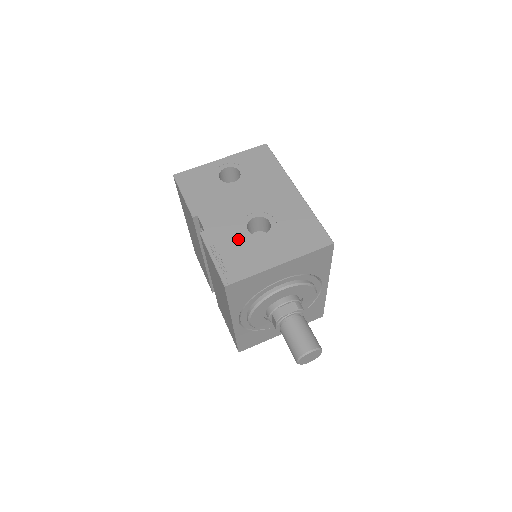
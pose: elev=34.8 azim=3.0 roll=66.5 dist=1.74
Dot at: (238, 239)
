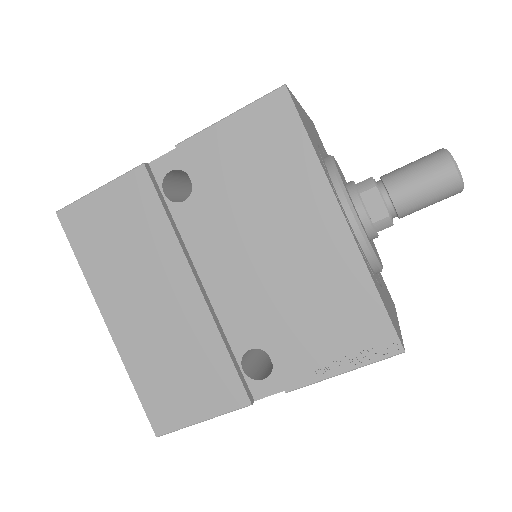
Dot at: occluded
